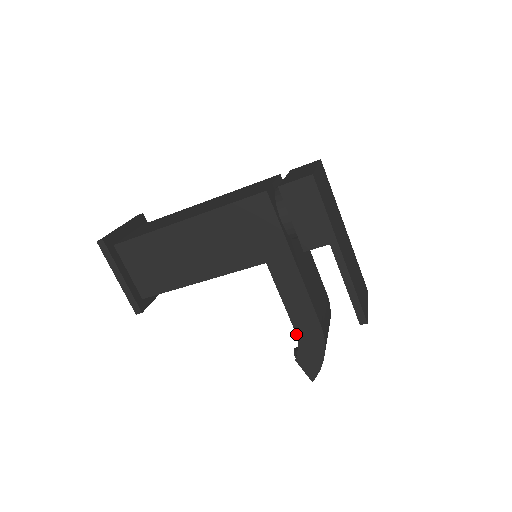
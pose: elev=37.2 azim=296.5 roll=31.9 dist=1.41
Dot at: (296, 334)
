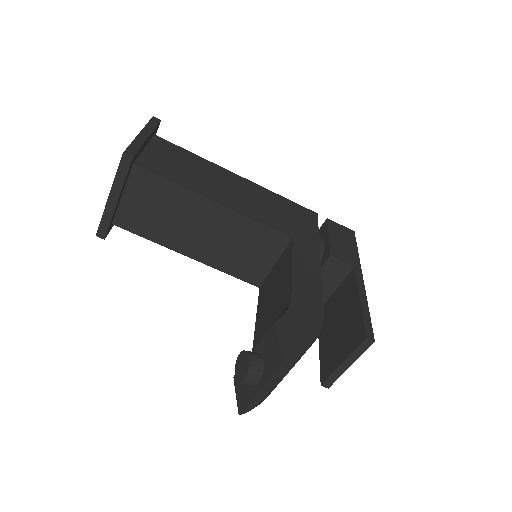
Dot at: (291, 300)
